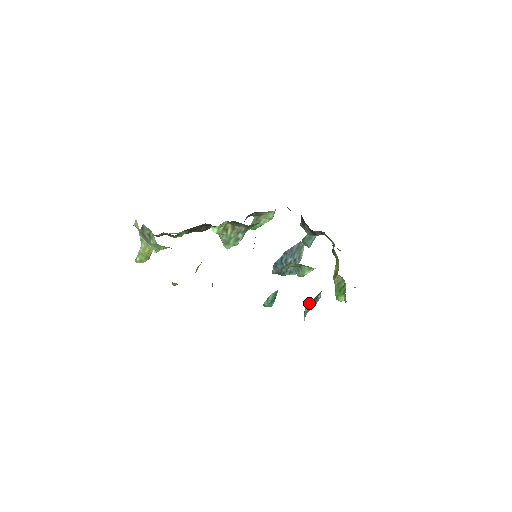
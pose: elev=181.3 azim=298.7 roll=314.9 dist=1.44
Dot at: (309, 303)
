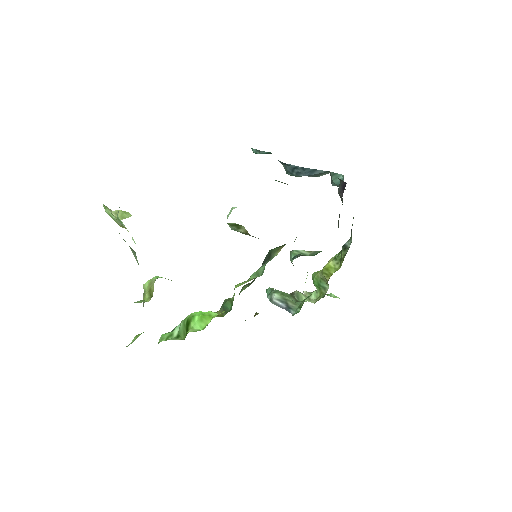
Dot at: (281, 296)
